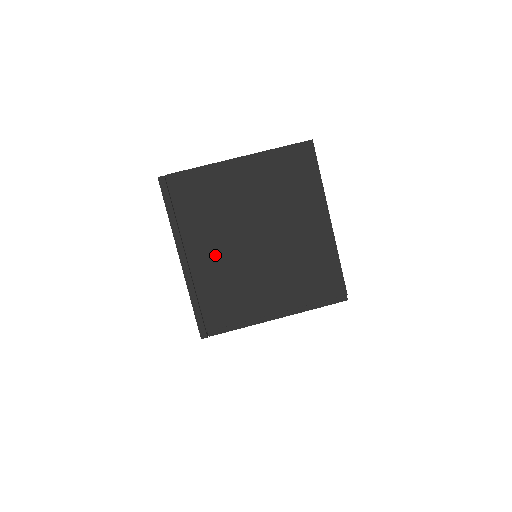
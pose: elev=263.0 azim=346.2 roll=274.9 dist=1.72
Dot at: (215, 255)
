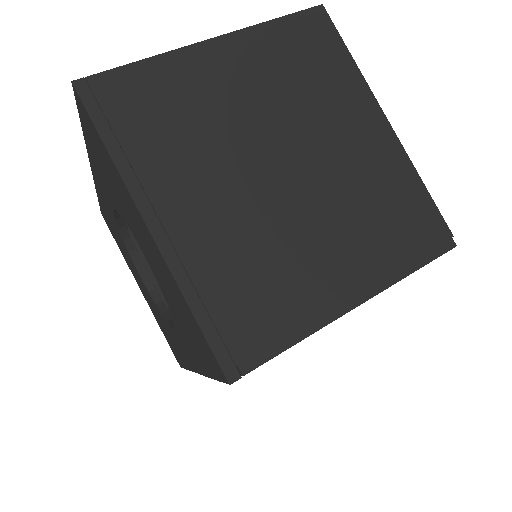
Dot at: (215, 209)
